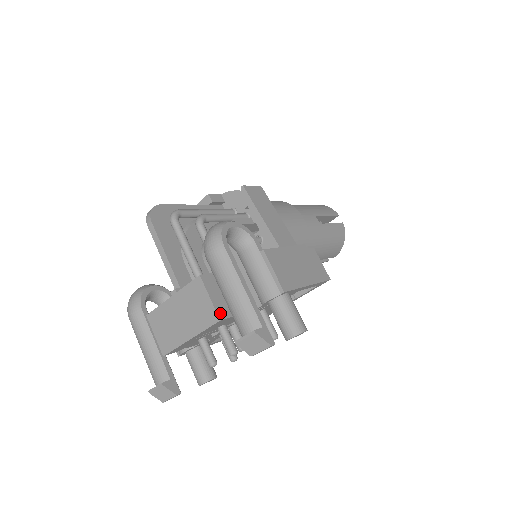
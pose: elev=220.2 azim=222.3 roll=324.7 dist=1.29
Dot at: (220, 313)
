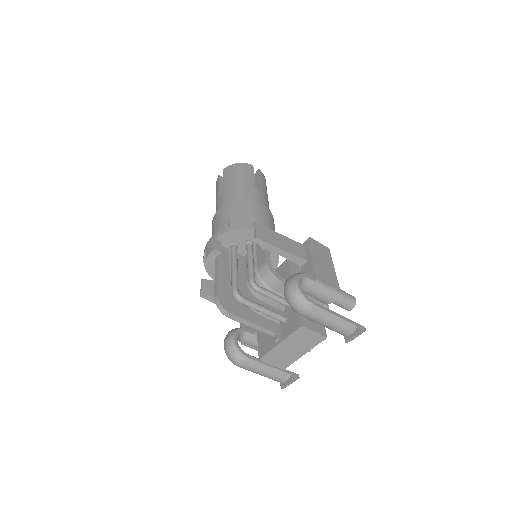
Dot at: (323, 334)
